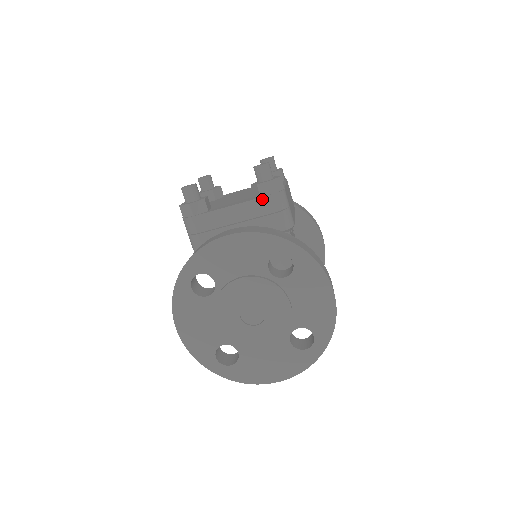
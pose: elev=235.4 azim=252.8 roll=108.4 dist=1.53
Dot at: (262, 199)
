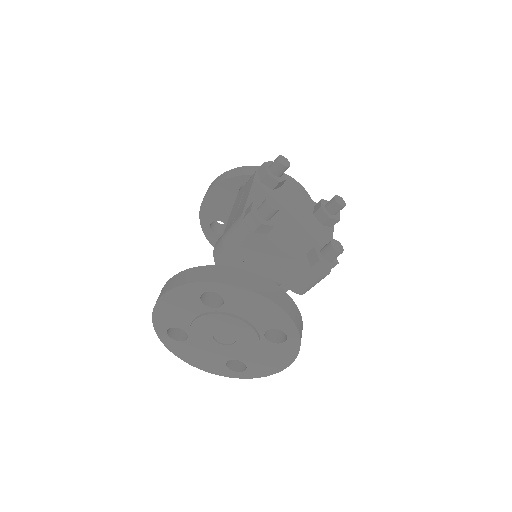
Dot at: (311, 271)
